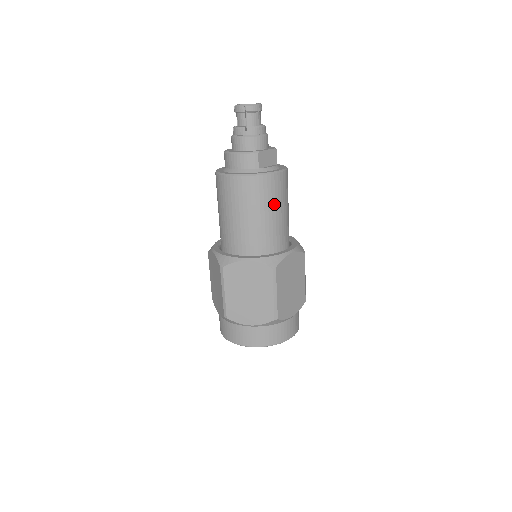
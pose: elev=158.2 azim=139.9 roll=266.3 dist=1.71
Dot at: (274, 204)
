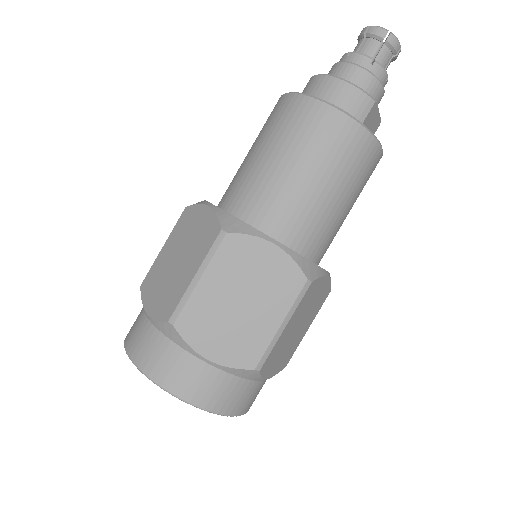
Dot at: (353, 188)
